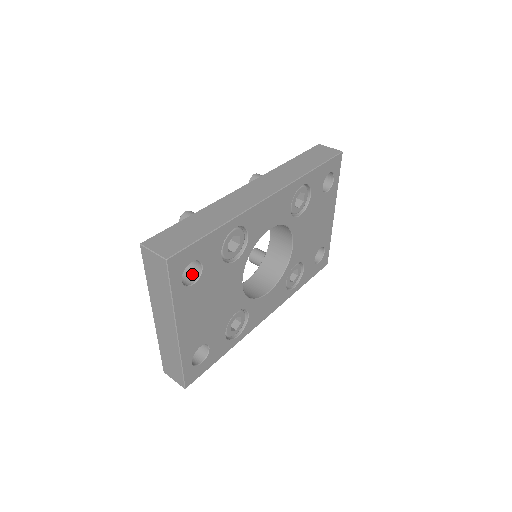
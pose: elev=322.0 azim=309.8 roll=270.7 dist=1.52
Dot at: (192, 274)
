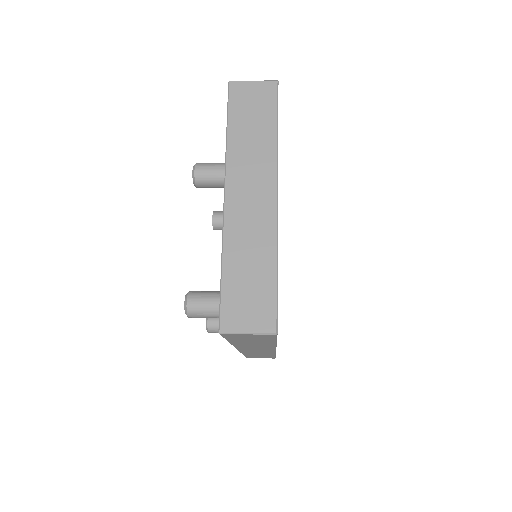
Dot at: occluded
